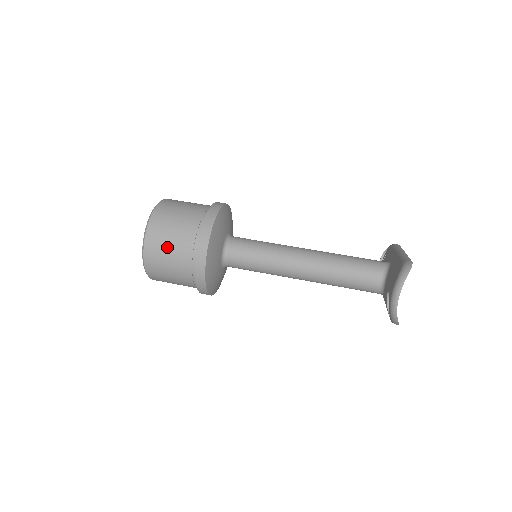
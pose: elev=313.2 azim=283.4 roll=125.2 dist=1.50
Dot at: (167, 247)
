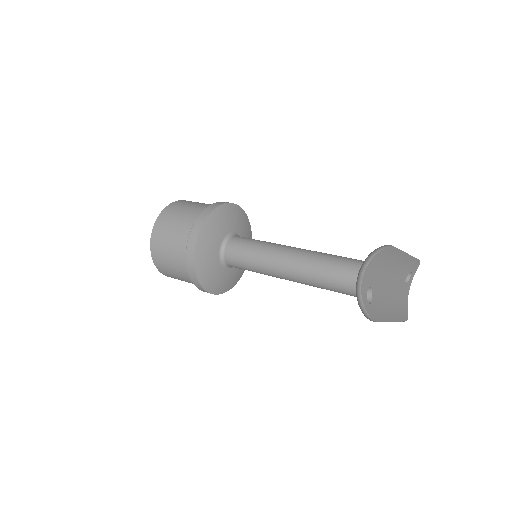
Dot at: (169, 233)
